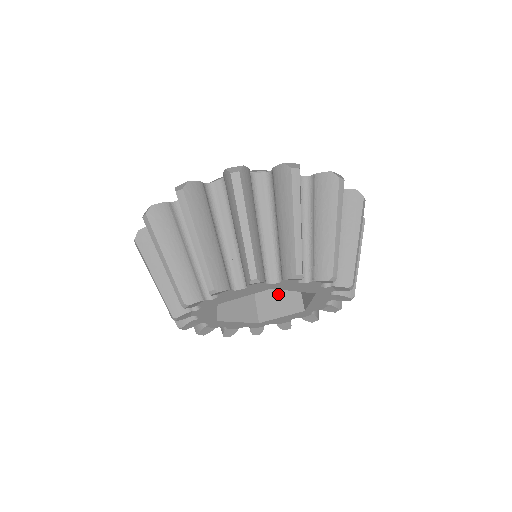
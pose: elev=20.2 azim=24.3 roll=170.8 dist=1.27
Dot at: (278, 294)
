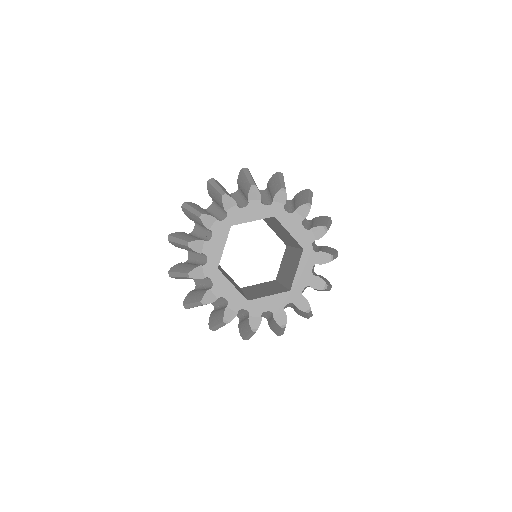
Dot at: (293, 267)
